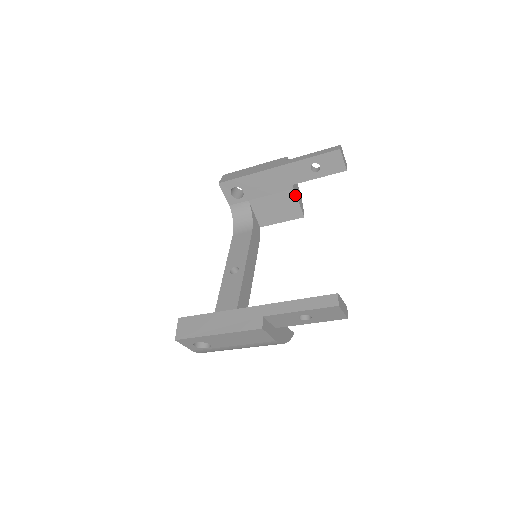
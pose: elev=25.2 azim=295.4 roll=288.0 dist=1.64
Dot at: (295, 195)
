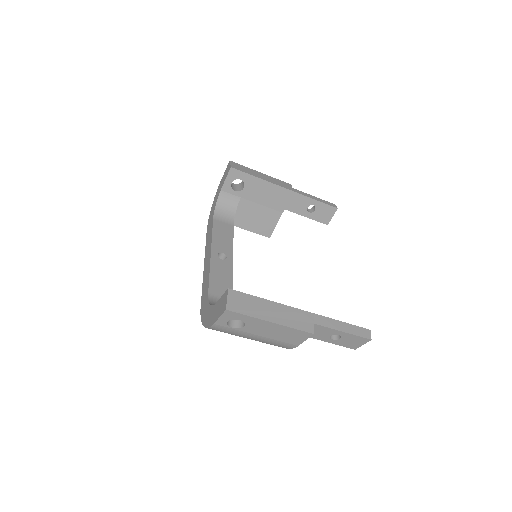
Dot at: (279, 218)
